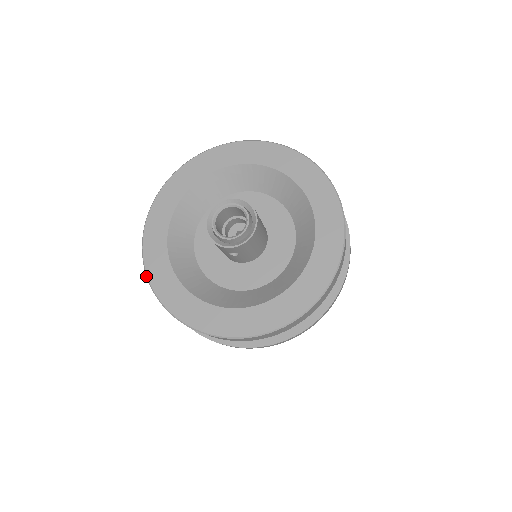
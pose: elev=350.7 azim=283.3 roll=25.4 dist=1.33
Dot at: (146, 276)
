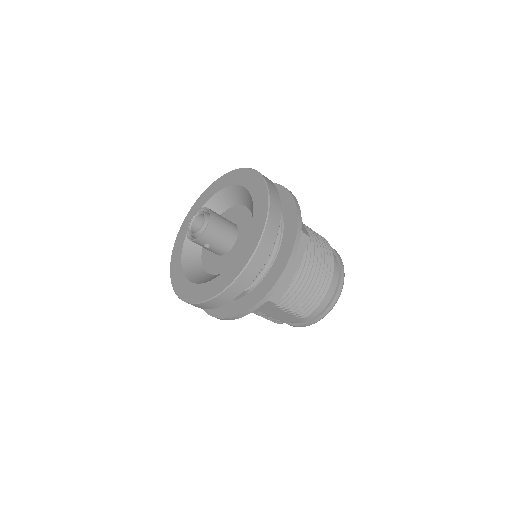
Dot at: (171, 280)
